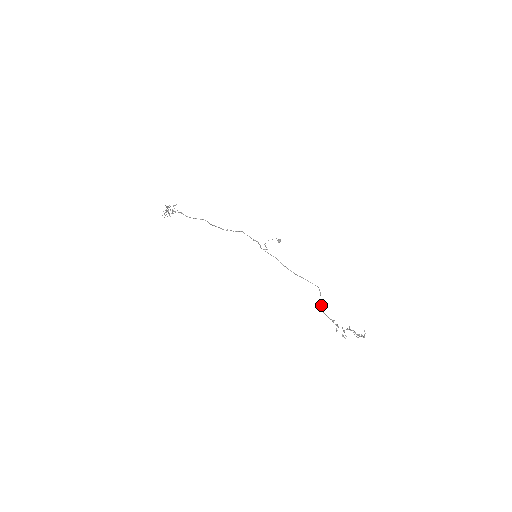
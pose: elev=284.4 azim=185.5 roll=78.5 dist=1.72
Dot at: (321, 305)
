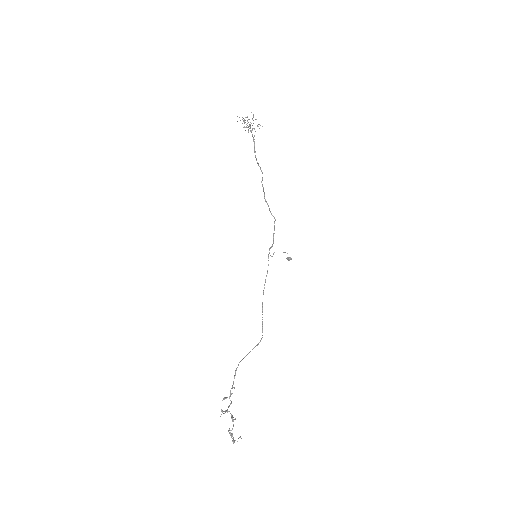
Dot at: (244, 357)
